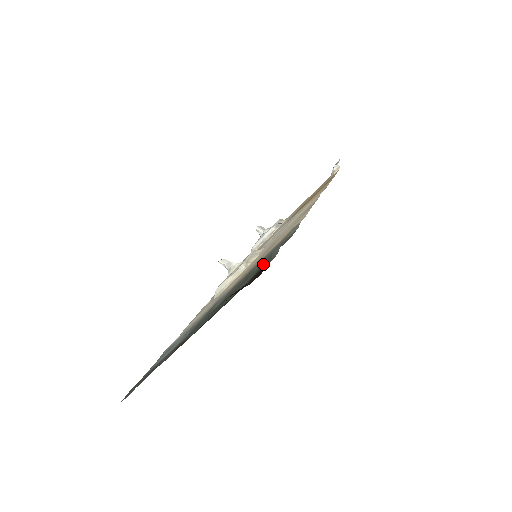
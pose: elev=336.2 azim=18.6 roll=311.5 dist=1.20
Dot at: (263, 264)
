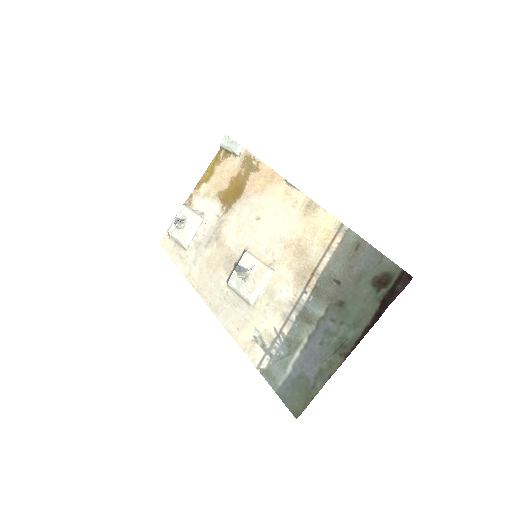
Dot at: (377, 272)
